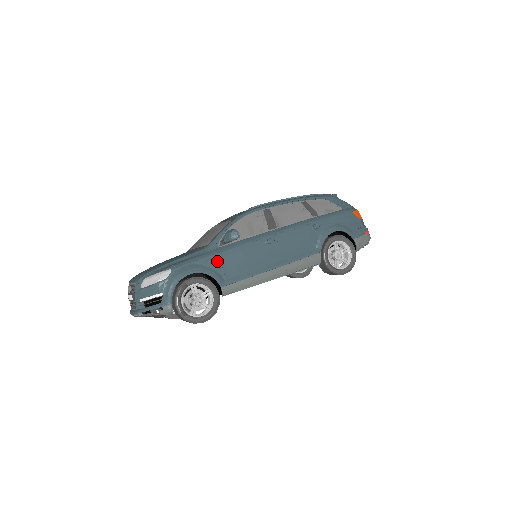
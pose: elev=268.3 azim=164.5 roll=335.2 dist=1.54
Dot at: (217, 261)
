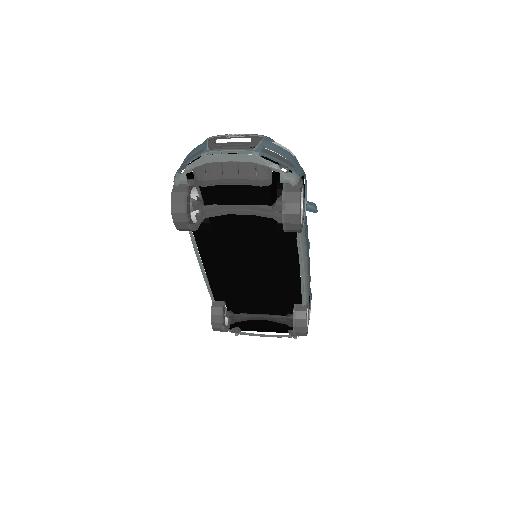
Dot at: occluded
